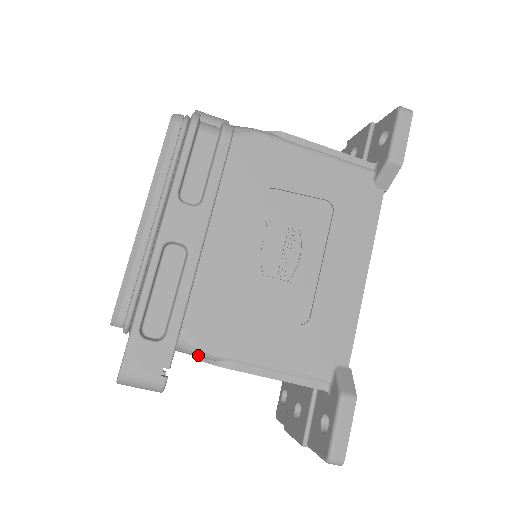
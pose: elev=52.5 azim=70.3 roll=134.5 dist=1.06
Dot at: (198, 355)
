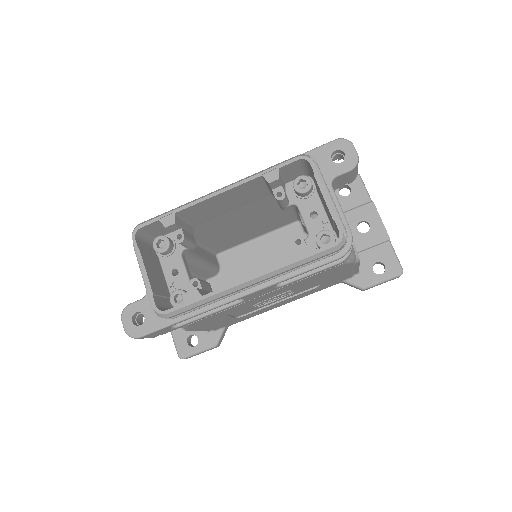
Dot at: occluded
